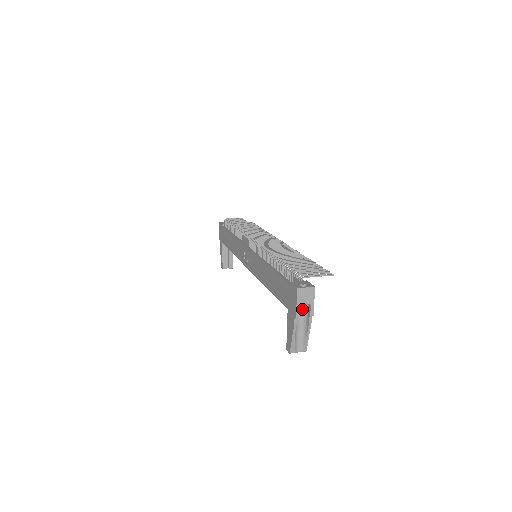
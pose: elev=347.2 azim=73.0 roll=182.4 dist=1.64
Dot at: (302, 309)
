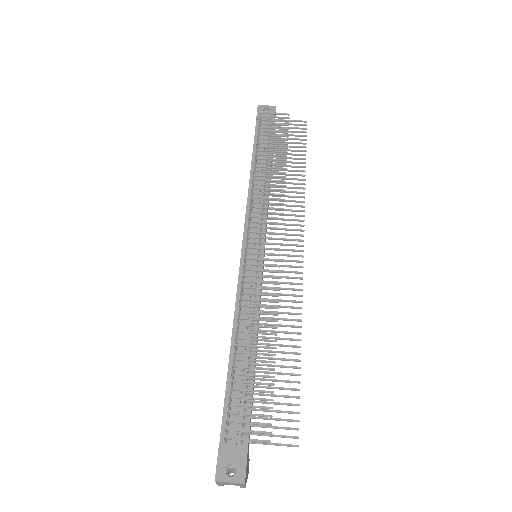
Dot at: occluded
